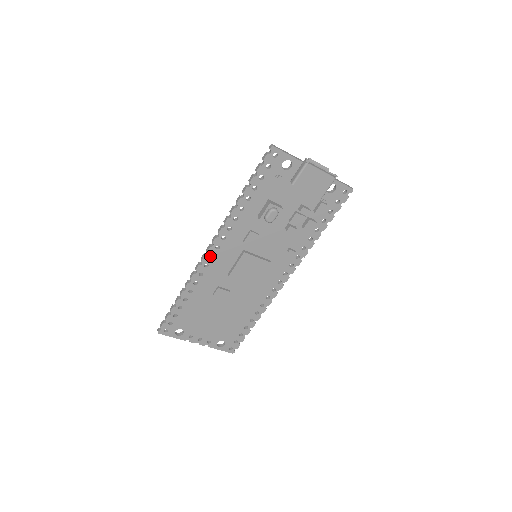
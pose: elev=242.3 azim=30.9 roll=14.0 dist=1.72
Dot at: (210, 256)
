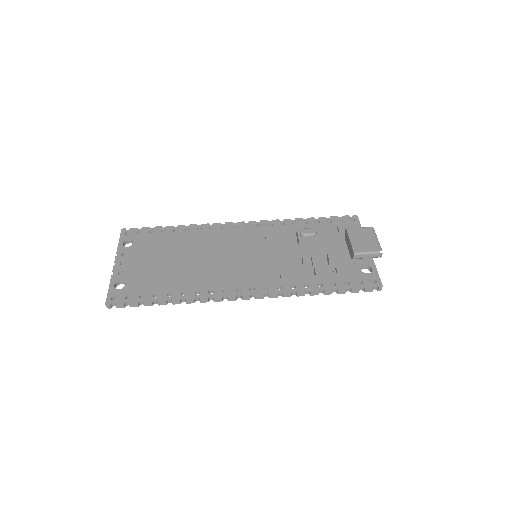
Dot at: occluded
